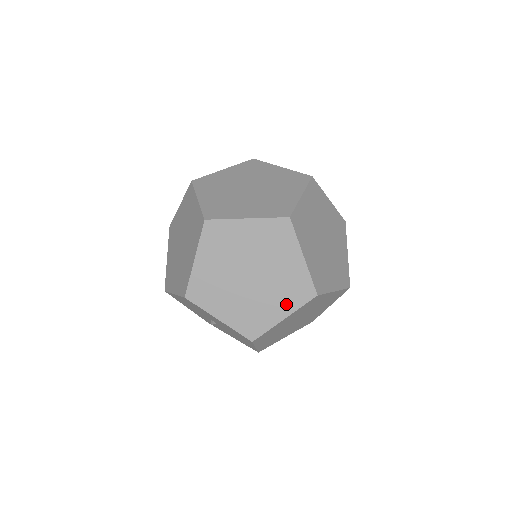
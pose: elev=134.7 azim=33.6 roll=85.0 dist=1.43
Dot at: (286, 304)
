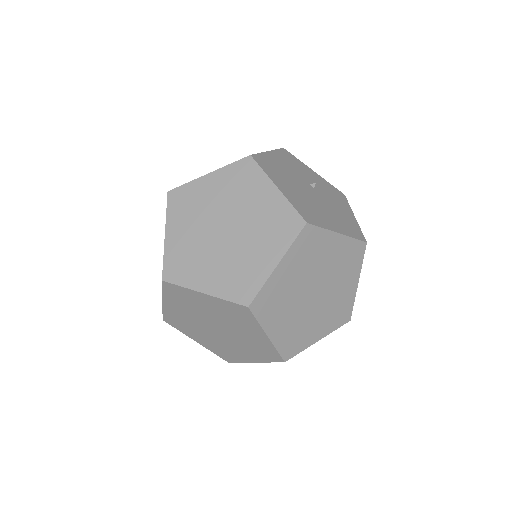
Dot at: occluded
